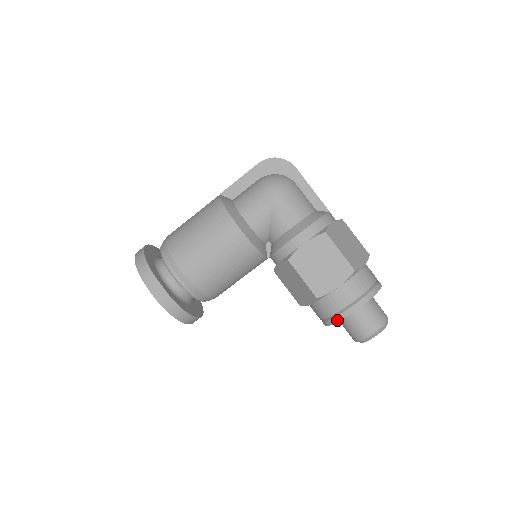
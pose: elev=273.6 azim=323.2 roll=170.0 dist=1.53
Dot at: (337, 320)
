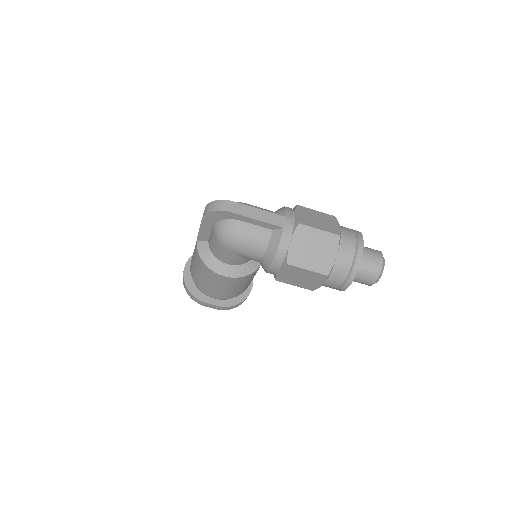
Dot at: occluded
